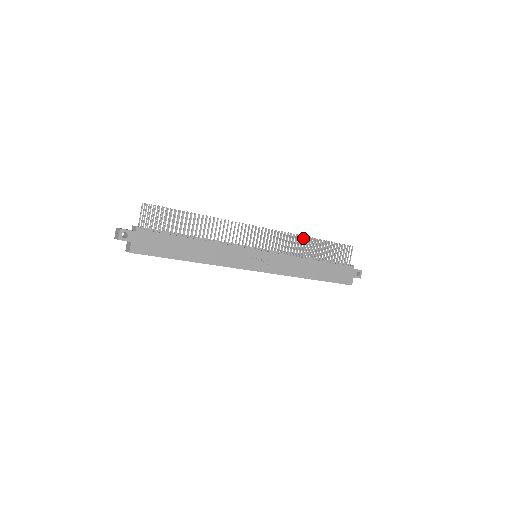
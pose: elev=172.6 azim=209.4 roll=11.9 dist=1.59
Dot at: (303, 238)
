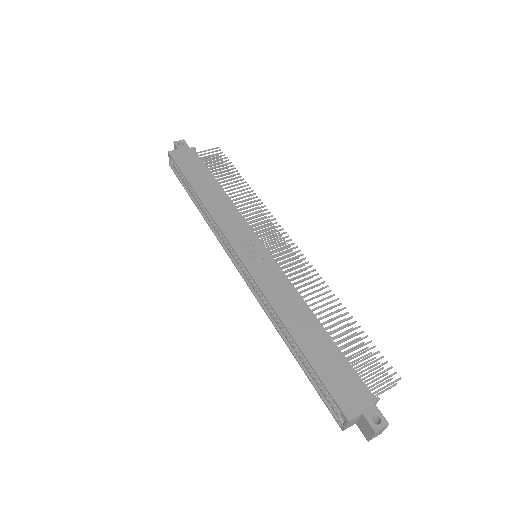
Dot at: (328, 291)
